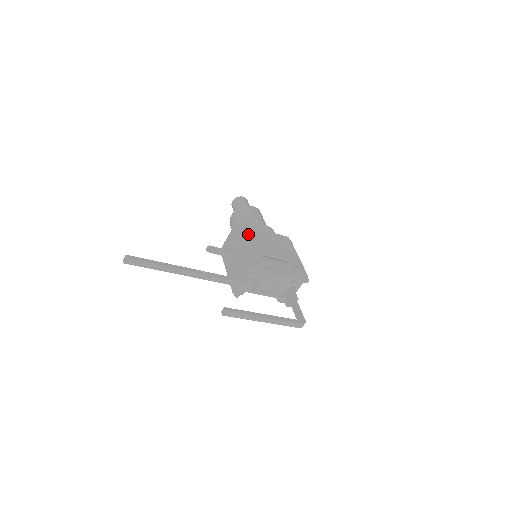
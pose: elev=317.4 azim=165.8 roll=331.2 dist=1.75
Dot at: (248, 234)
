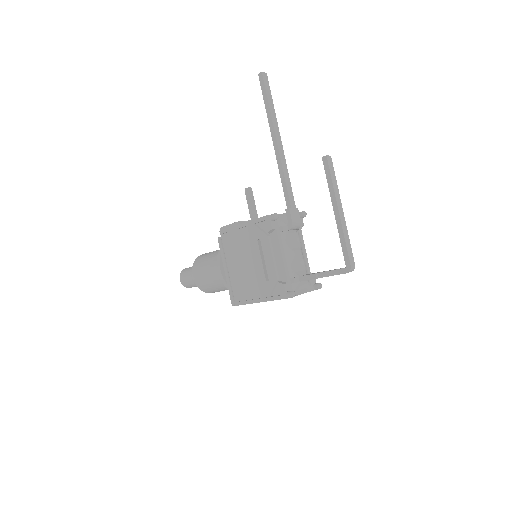
Dot at: occluded
